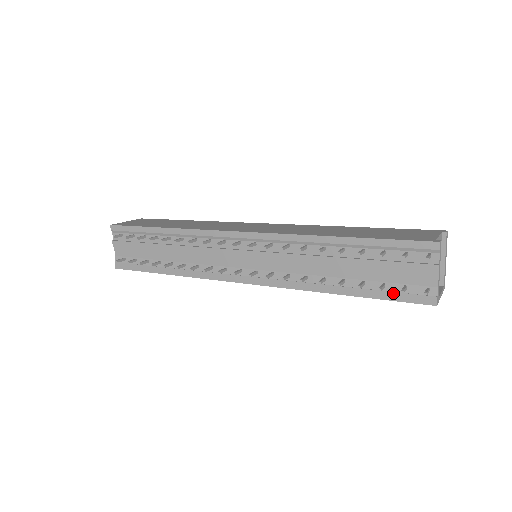
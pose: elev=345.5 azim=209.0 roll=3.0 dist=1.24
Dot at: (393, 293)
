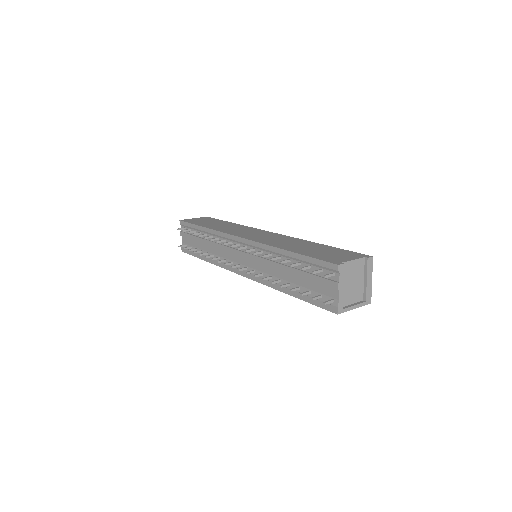
Dot at: occluded
